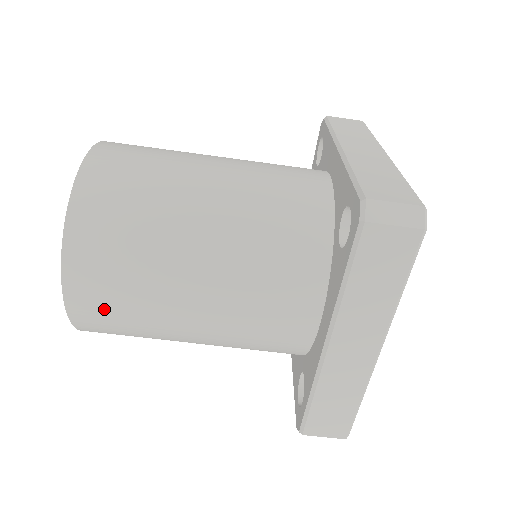
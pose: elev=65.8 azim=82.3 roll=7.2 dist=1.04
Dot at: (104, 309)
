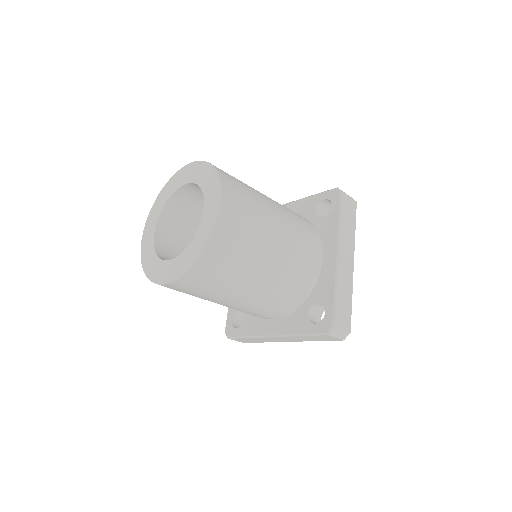
Dot at: occluded
